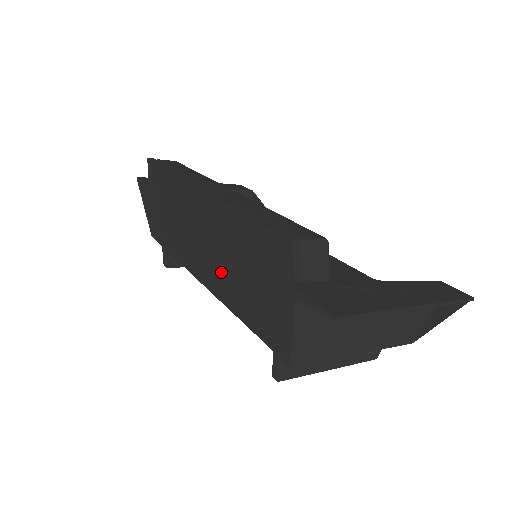
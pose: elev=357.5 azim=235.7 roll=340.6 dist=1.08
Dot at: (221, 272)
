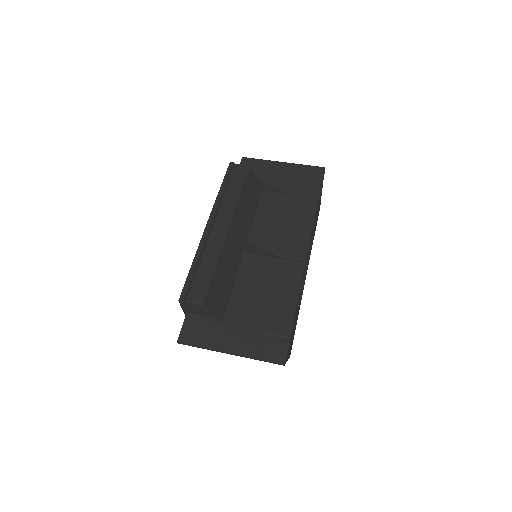
Dot at: occluded
